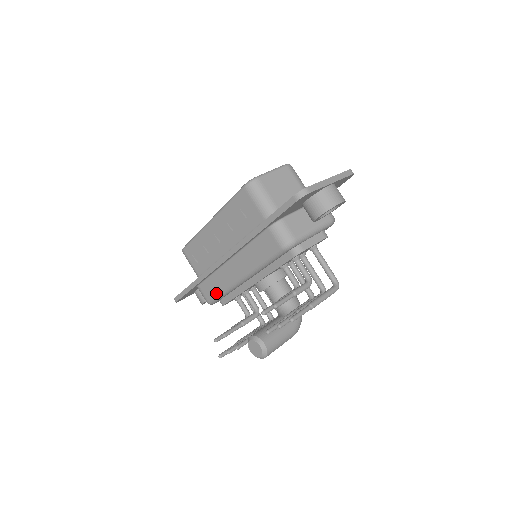
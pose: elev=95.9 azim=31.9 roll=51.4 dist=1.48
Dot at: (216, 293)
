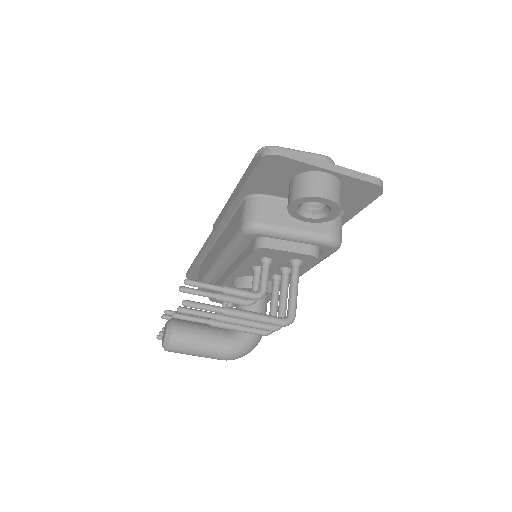
Dot at: (203, 275)
